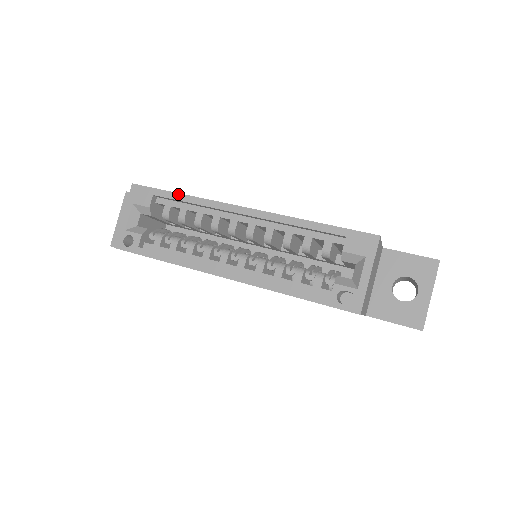
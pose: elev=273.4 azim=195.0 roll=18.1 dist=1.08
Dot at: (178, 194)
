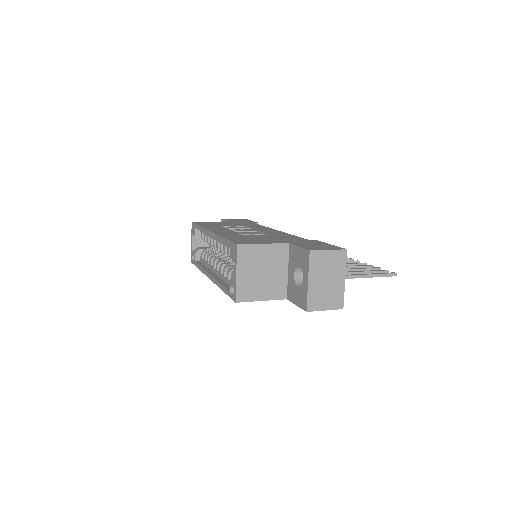
Dot at: (199, 226)
